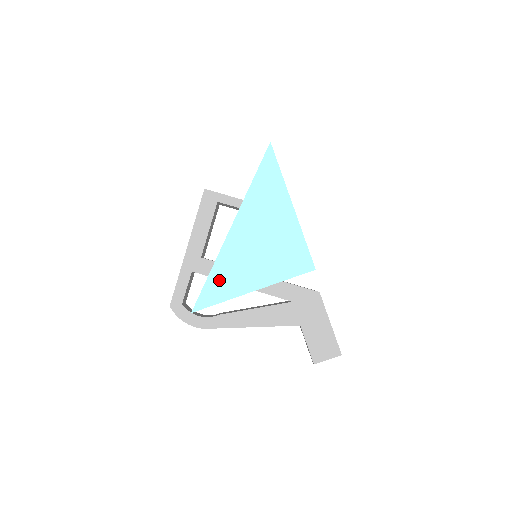
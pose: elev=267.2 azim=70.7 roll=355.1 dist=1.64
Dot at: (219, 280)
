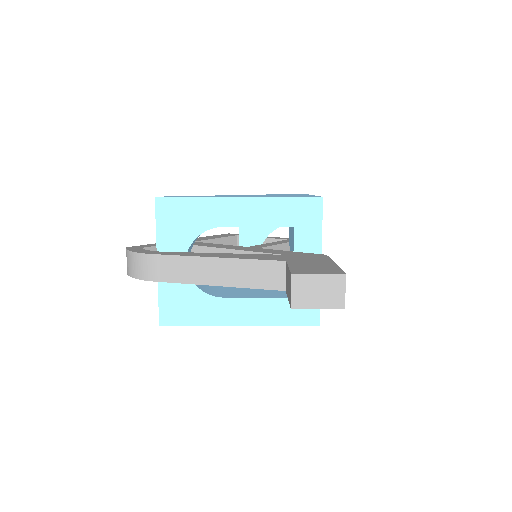
Dot at: occluded
